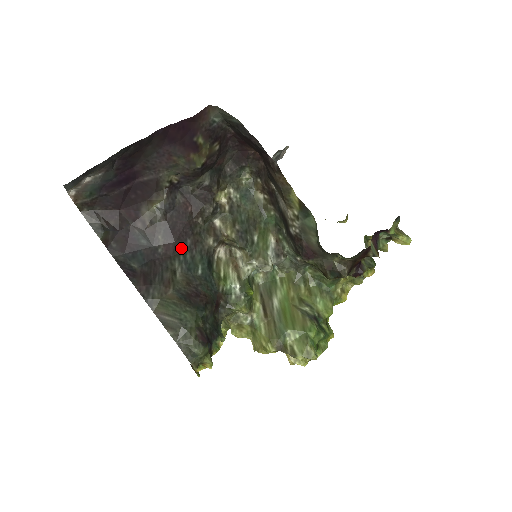
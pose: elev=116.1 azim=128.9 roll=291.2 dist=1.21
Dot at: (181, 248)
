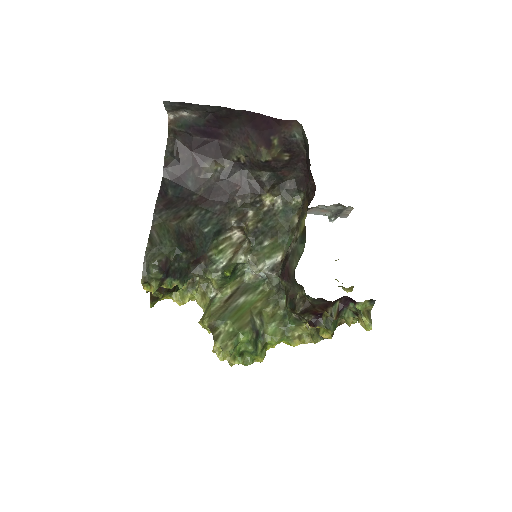
Dot at: (209, 206)
